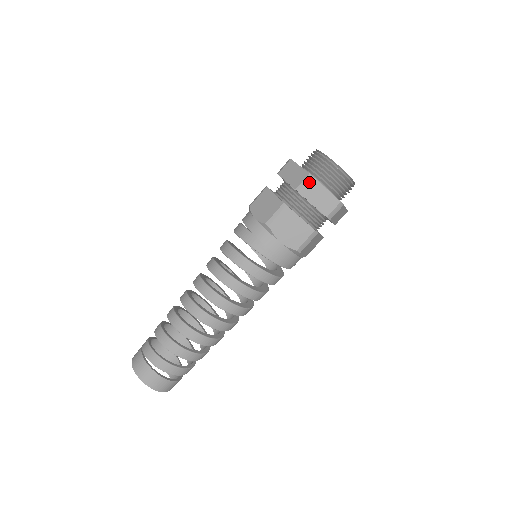
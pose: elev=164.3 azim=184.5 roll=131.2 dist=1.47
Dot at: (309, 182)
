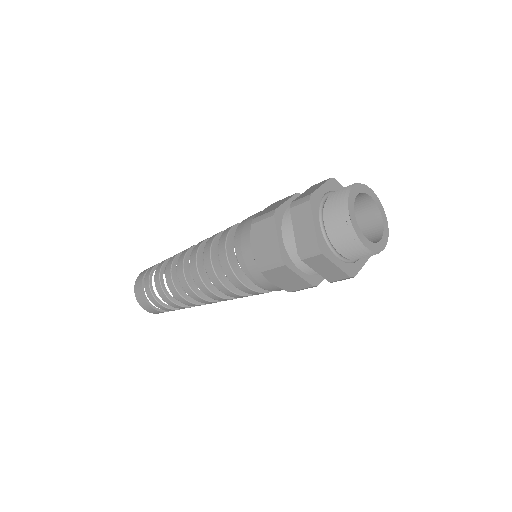
Dot at: (303, 202)
